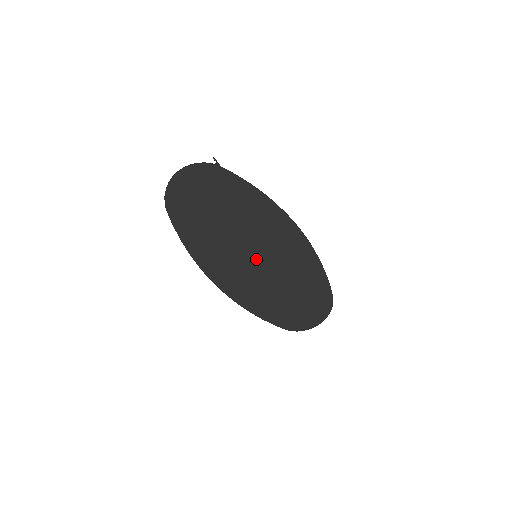
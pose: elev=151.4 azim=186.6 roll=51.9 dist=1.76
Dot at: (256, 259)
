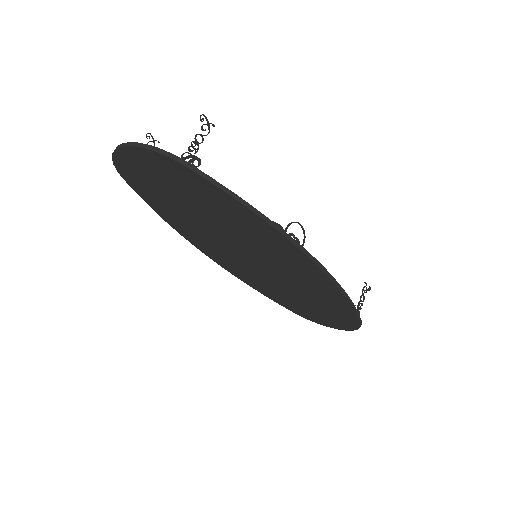
Dot at: (255, 260)
